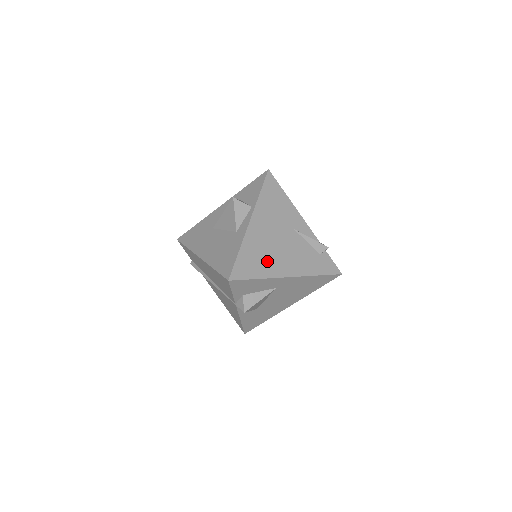
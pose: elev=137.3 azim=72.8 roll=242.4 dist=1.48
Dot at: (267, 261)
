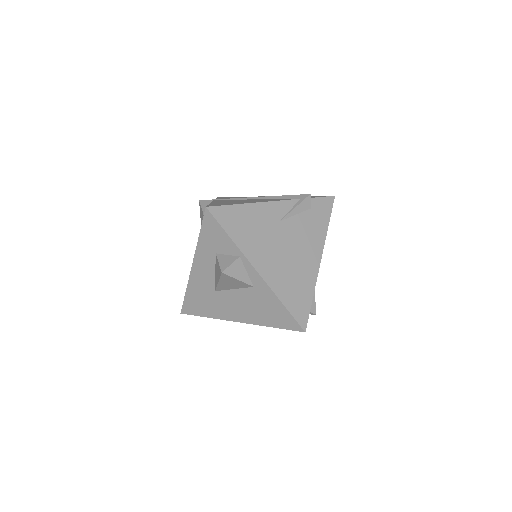
Dot at: (300, 277)
